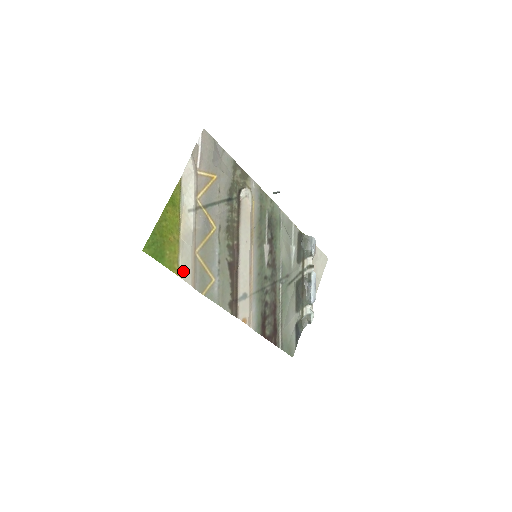
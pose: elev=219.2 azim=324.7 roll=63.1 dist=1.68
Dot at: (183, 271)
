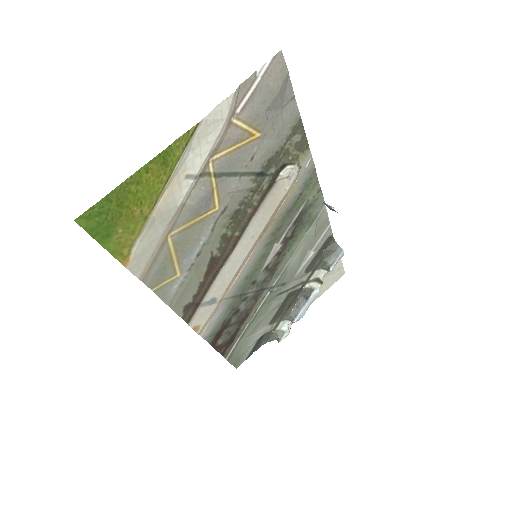
Dot at: (134, 259)
